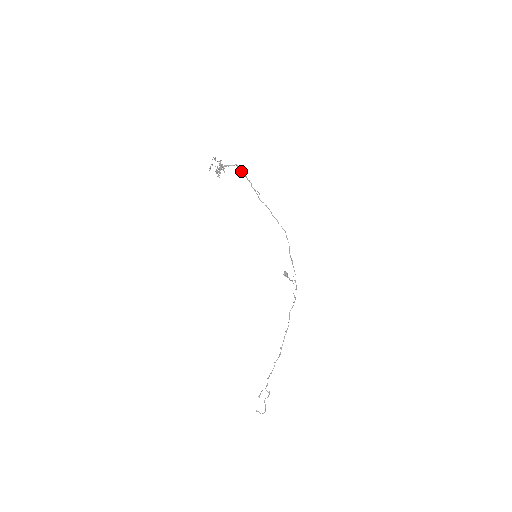
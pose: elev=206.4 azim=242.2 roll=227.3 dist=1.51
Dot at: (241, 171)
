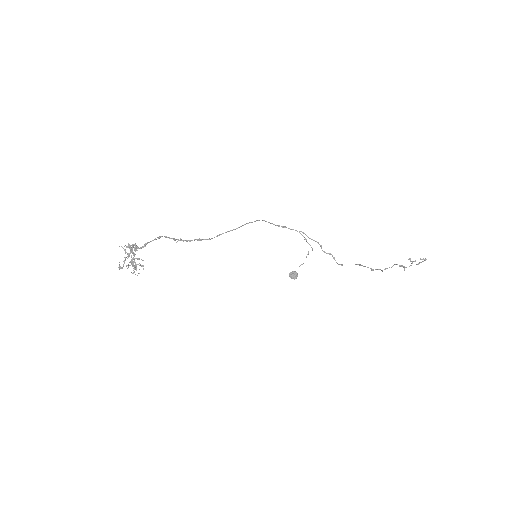
Dot at: (143, 247)
